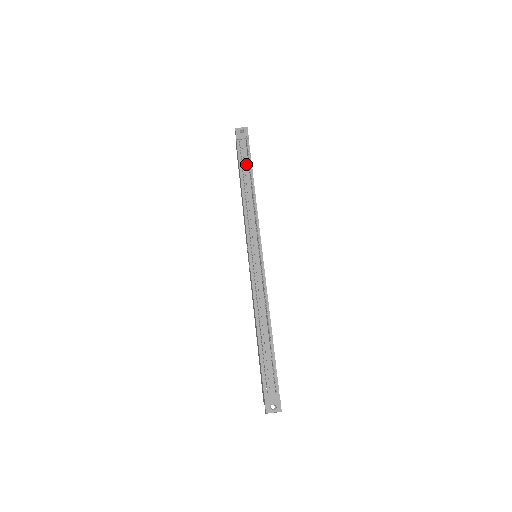
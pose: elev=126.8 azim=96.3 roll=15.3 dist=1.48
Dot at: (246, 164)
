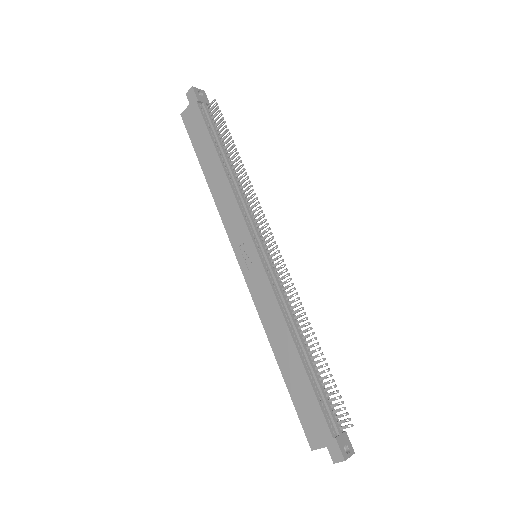
Dot at: (219, 136)
